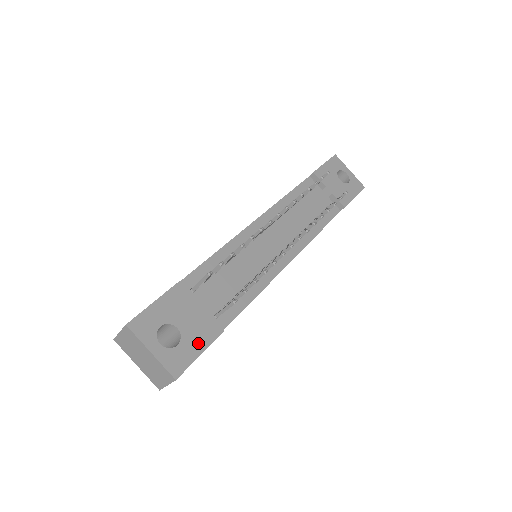
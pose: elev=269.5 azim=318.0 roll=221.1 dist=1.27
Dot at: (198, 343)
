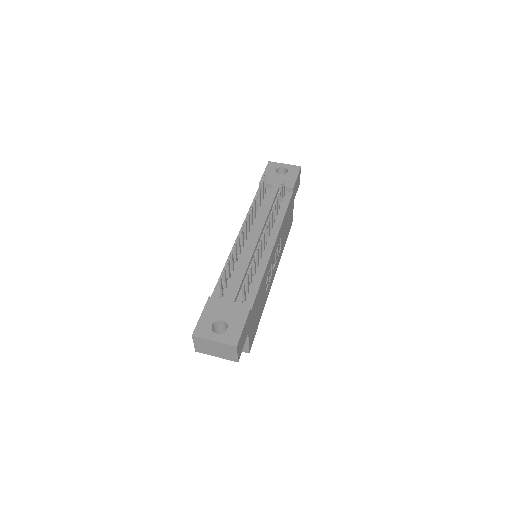
Dot at: (239, 321)
